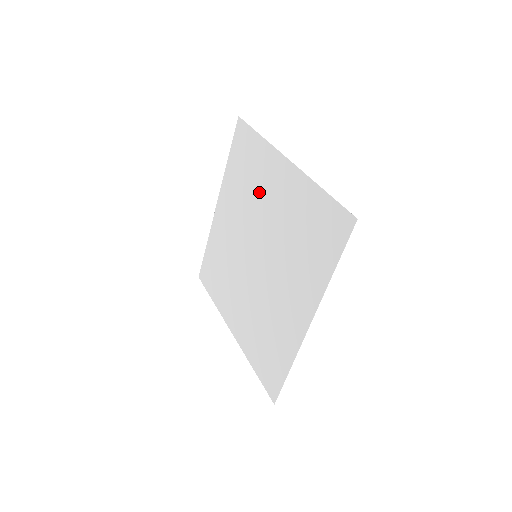
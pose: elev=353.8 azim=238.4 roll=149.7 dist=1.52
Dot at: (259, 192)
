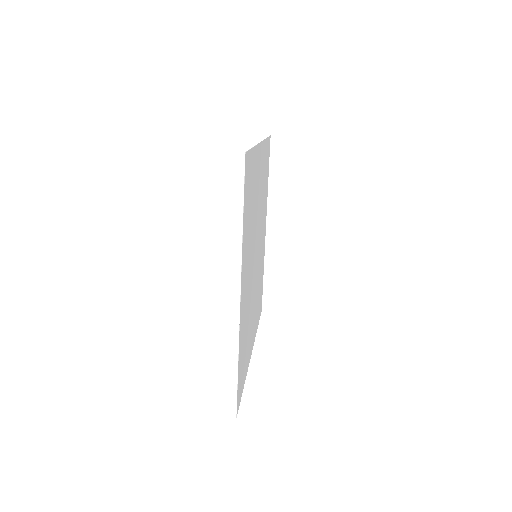
Dot at: (261, 191)
